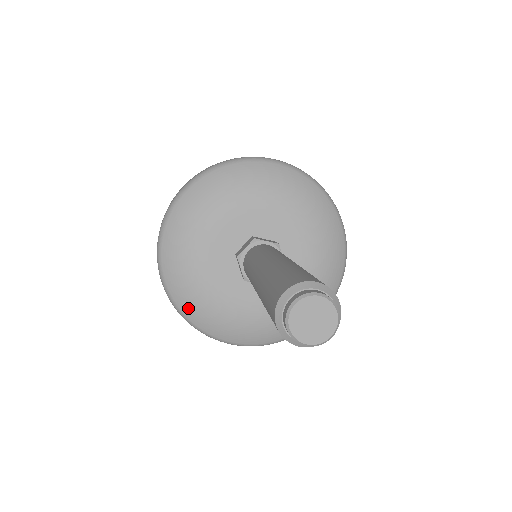
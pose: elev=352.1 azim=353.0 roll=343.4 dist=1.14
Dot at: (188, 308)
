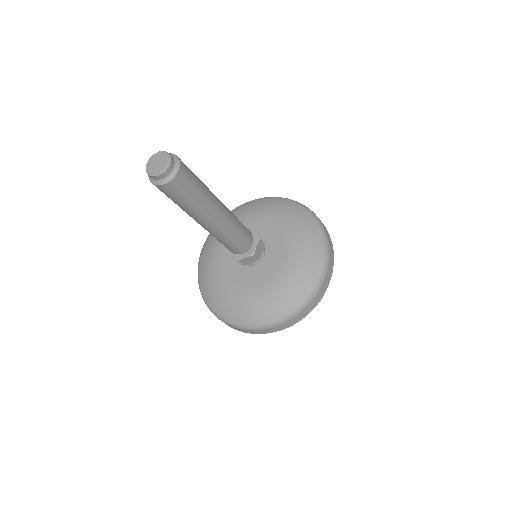
Dot at: (201, 266)
